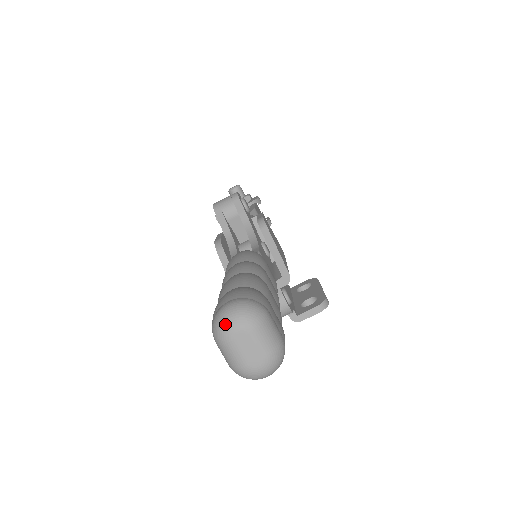
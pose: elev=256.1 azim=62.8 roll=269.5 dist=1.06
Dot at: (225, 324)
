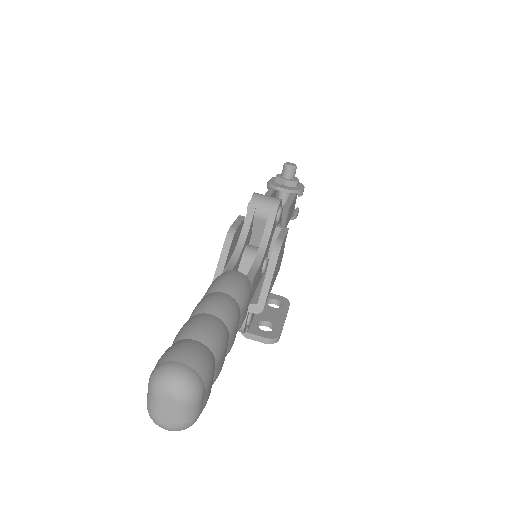
Dot at: (163, 383)
